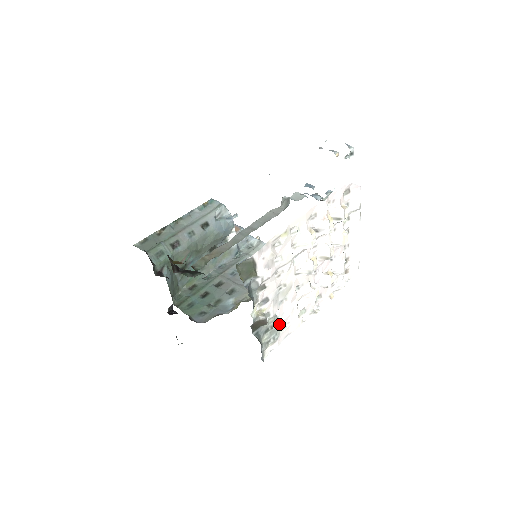
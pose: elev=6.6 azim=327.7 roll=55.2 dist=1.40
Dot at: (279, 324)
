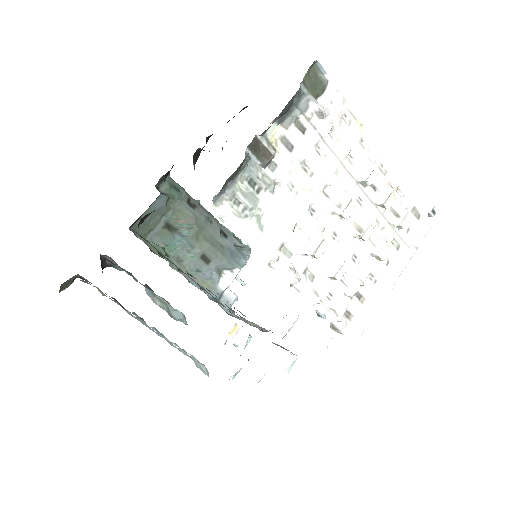
Dot at: (265, 205)
